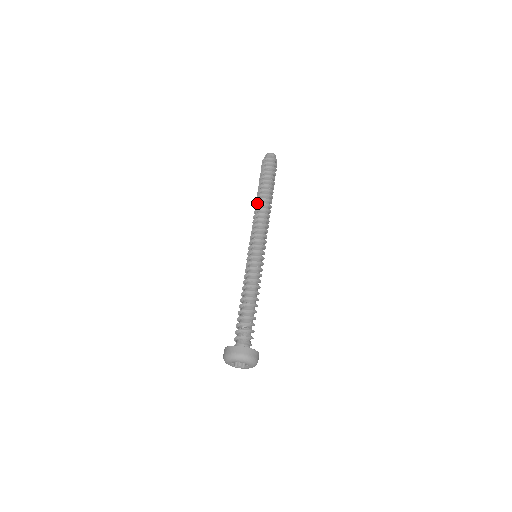
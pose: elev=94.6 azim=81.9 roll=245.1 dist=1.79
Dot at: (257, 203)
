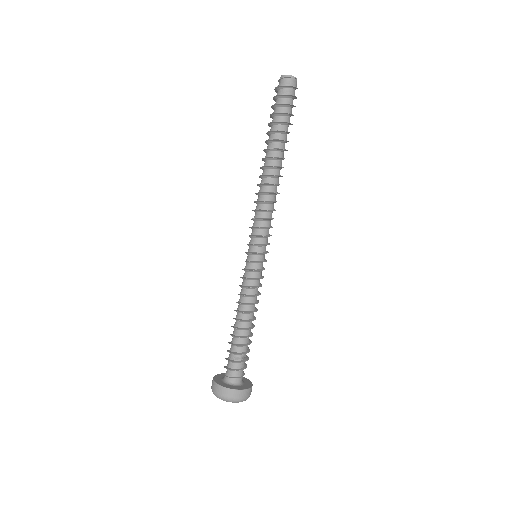
Dot at: (262, 169)
